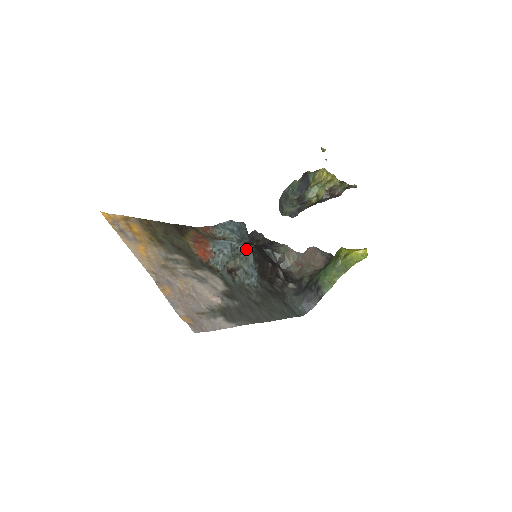
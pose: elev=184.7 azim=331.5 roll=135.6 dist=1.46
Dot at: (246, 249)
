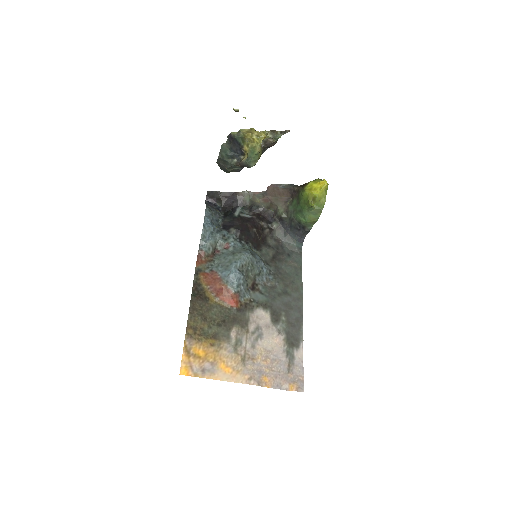
Dot at: (247, 259)
